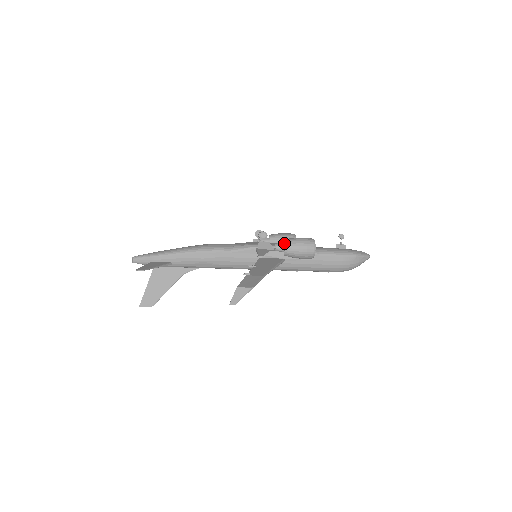
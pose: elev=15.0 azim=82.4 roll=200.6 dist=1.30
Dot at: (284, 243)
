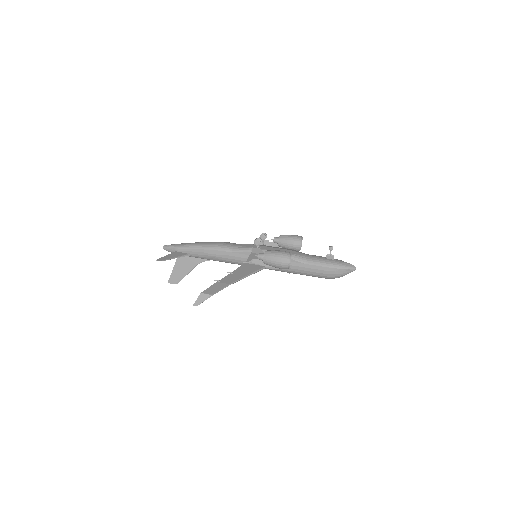
Dot at: (265, 254)
